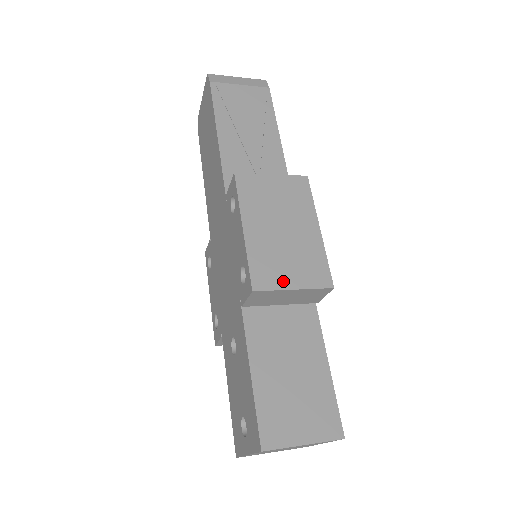
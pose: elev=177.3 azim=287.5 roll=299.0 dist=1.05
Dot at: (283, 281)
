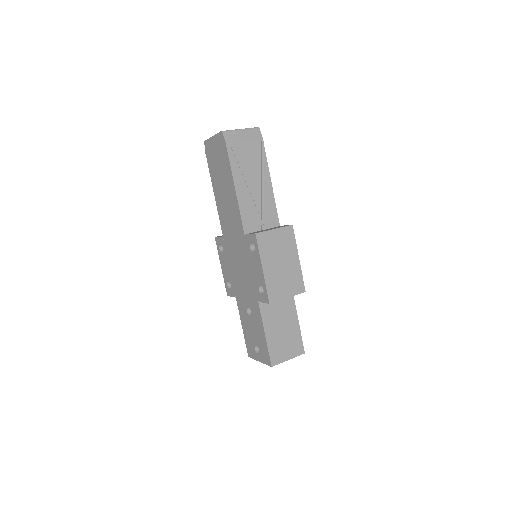
Dot at: (283, 295)
